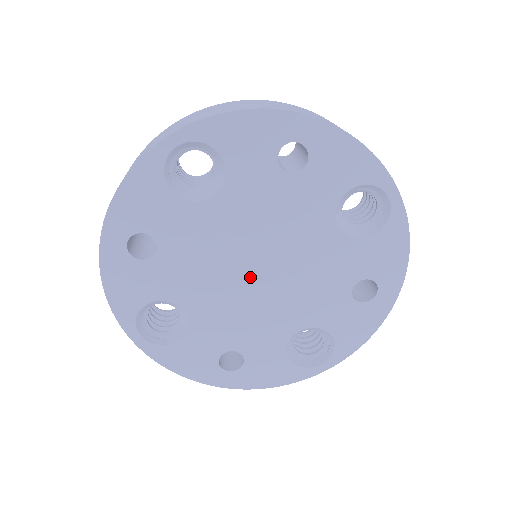
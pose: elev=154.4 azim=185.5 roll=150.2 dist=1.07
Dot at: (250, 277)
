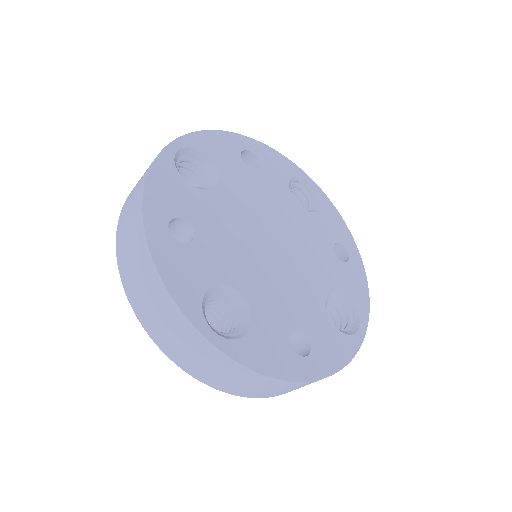
Dot at: (265, 237)
